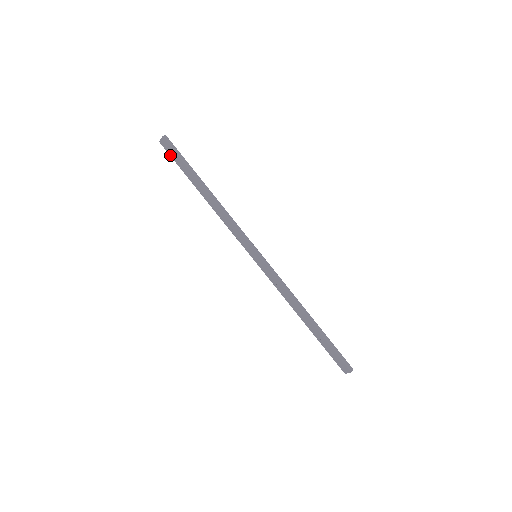
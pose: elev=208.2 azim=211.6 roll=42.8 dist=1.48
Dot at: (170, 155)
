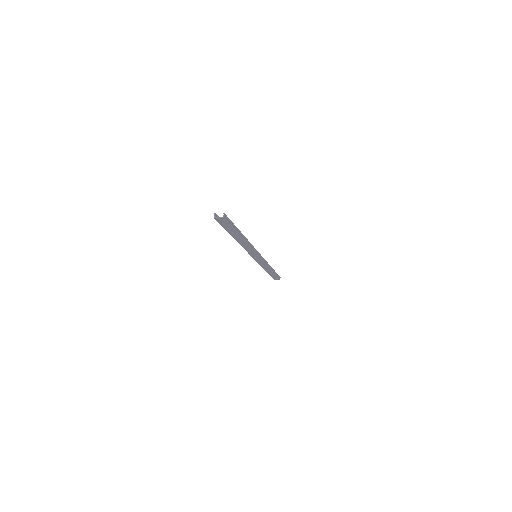
Dot at: (220, 224)
